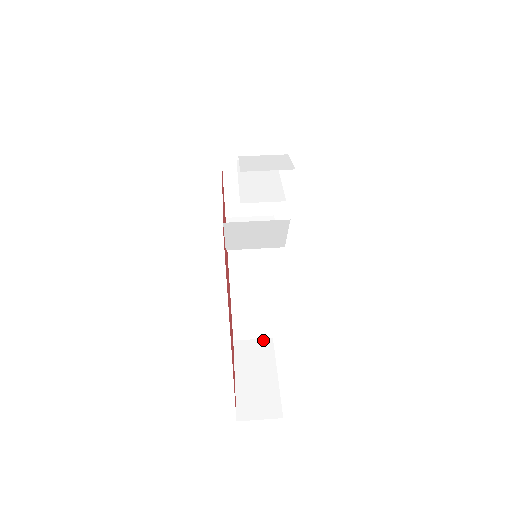
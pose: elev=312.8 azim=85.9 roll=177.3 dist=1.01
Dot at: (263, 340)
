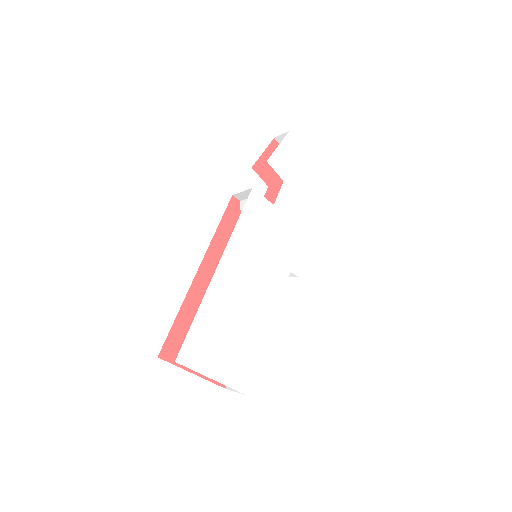
Dot at: (239, 392)
